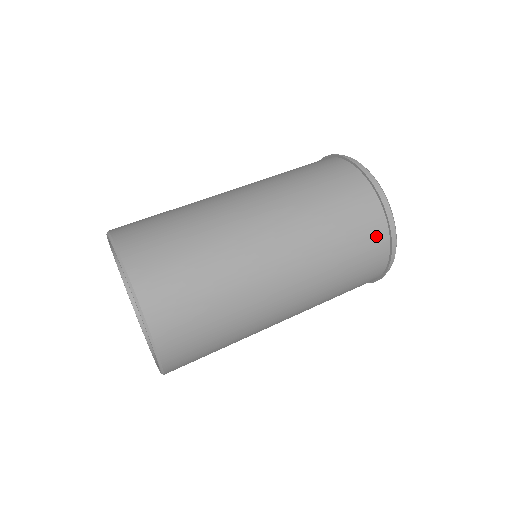
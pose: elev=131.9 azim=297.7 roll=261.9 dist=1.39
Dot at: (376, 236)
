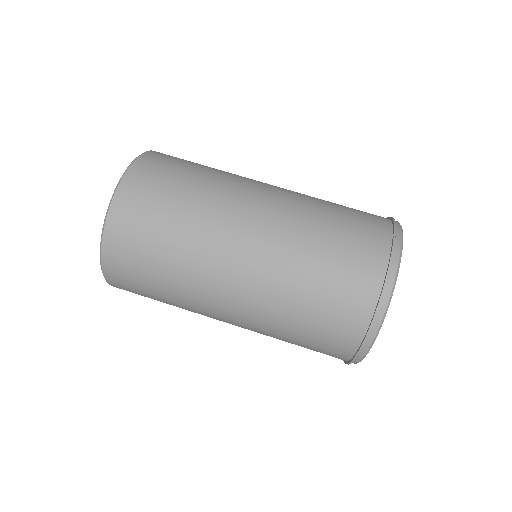
Dot at: occluded
